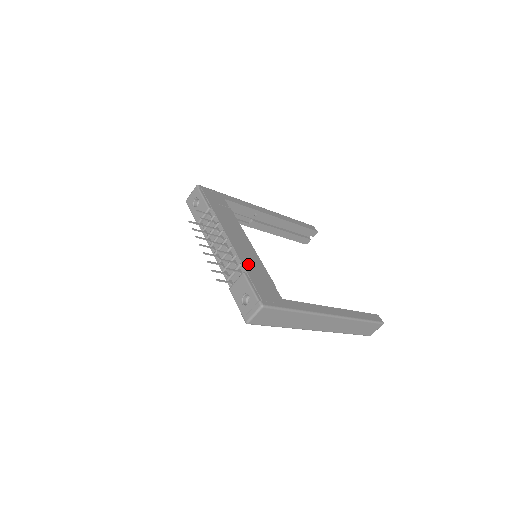
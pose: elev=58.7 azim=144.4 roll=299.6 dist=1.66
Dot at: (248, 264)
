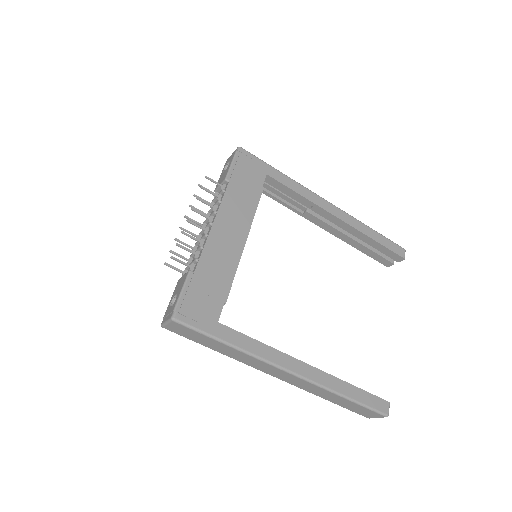
Dot at: (209, 263)
